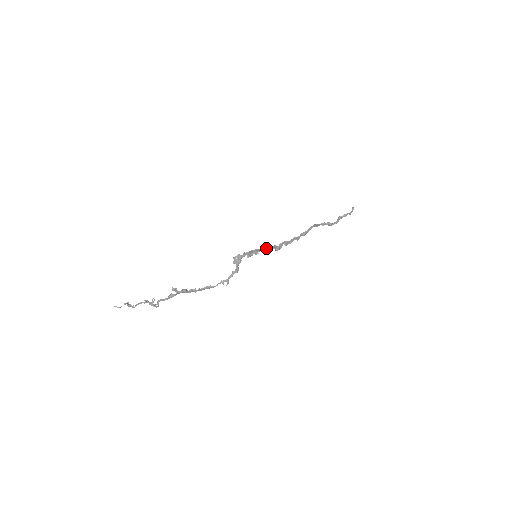
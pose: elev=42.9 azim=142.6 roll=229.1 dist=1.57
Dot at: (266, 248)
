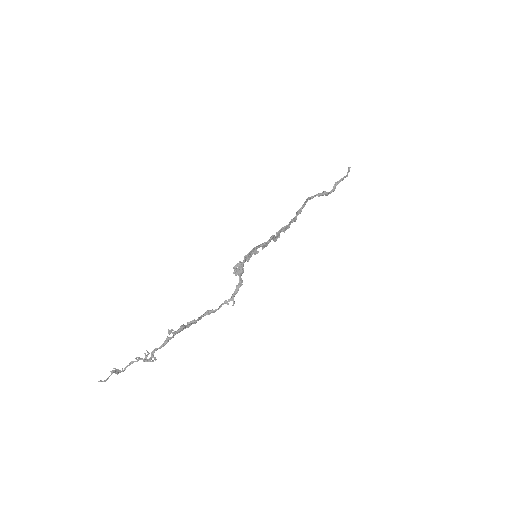
Dot at: (265, 242)
